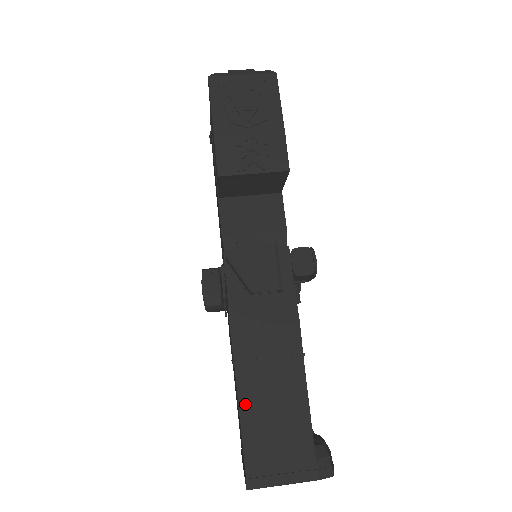
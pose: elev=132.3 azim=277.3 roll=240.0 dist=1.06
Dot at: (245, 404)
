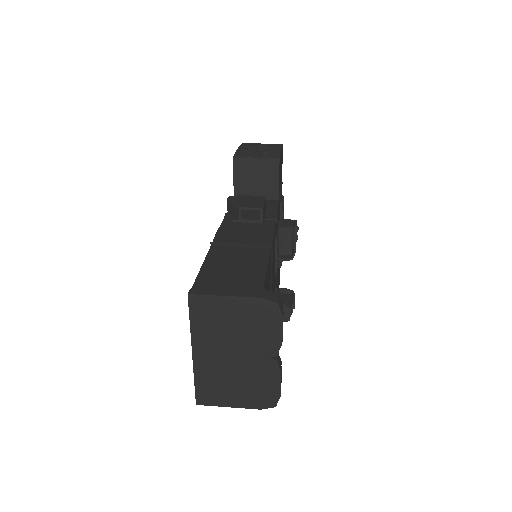
Dot at: (211, 259)
